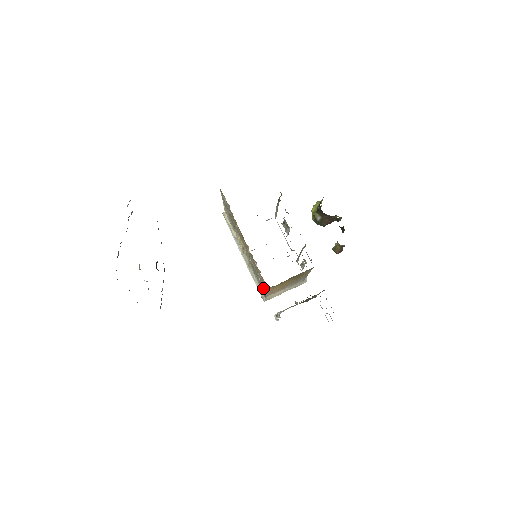
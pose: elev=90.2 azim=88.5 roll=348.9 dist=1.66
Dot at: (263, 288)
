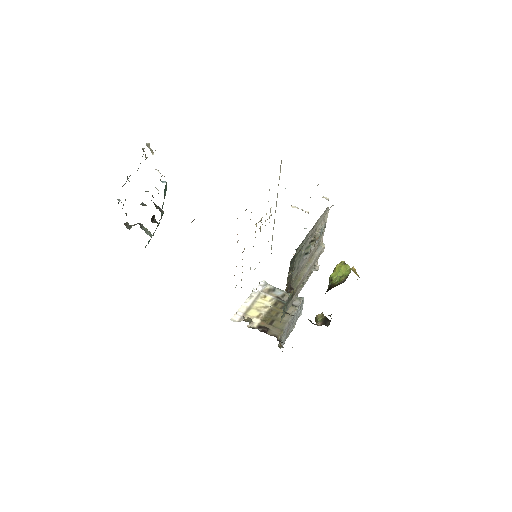
Dot at: occluded
